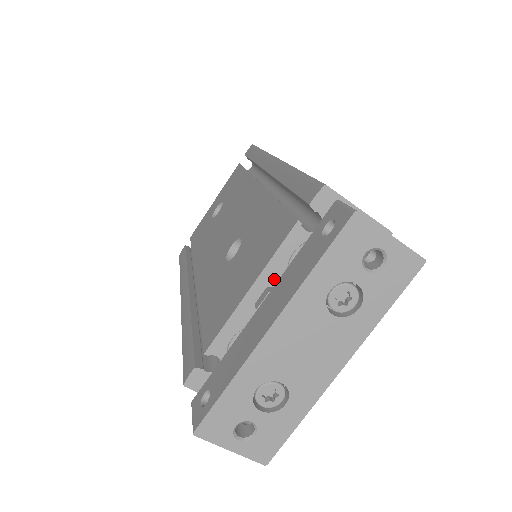
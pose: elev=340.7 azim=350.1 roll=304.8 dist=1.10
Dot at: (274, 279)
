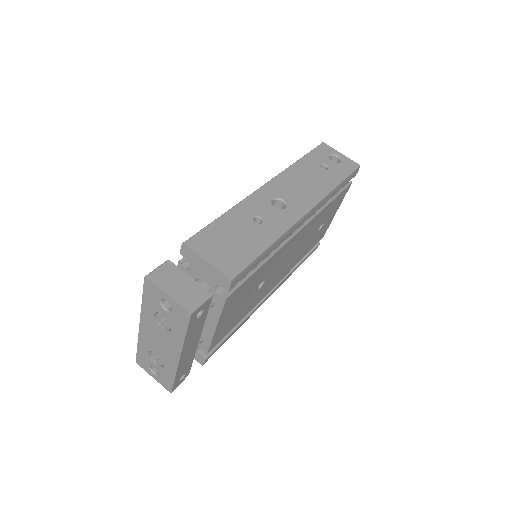
Dot at: occluded
